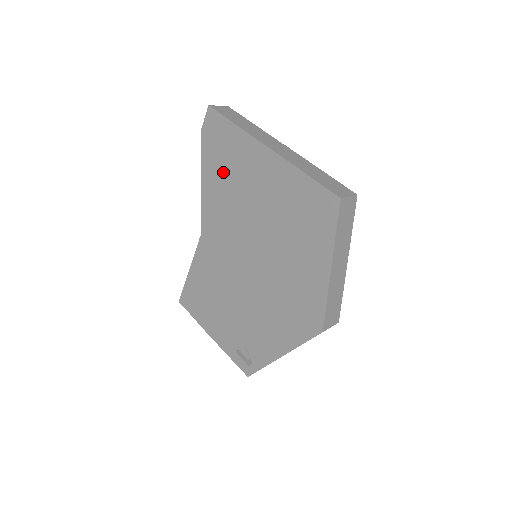
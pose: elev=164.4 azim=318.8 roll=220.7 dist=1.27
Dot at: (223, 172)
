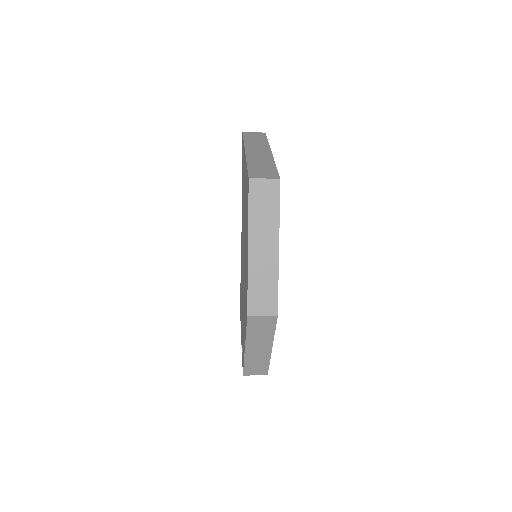
Dot at: occluded
